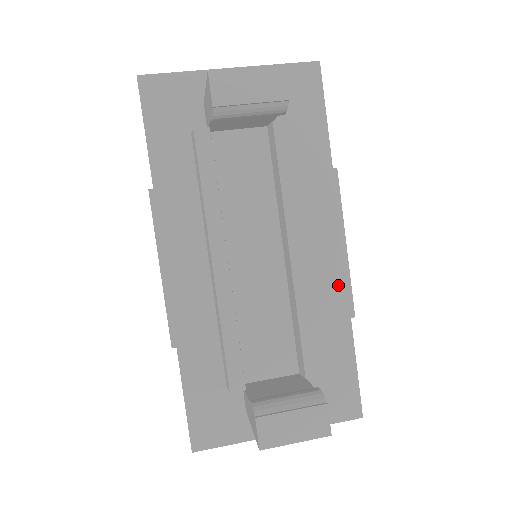
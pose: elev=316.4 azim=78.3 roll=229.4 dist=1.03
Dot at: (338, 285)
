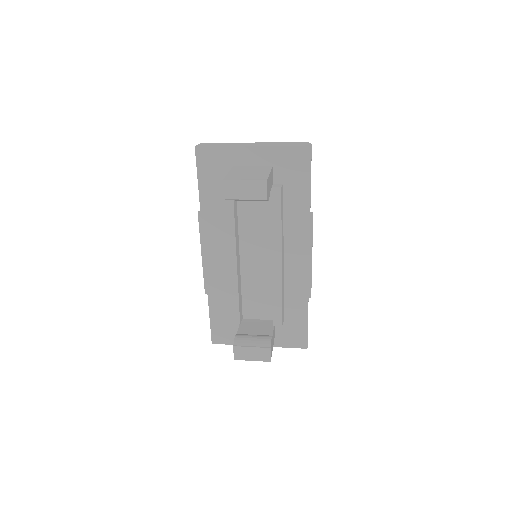
Dot at: (303, 280)
